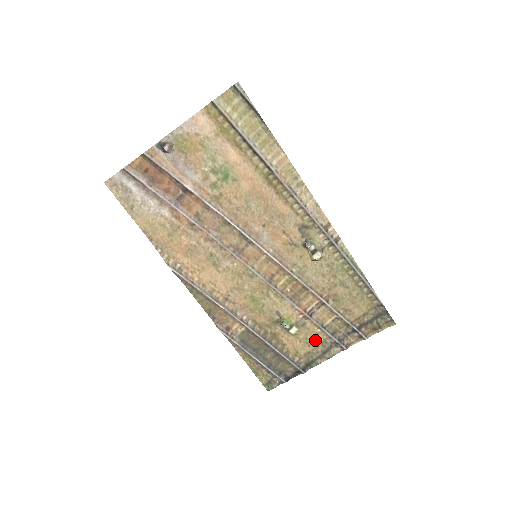
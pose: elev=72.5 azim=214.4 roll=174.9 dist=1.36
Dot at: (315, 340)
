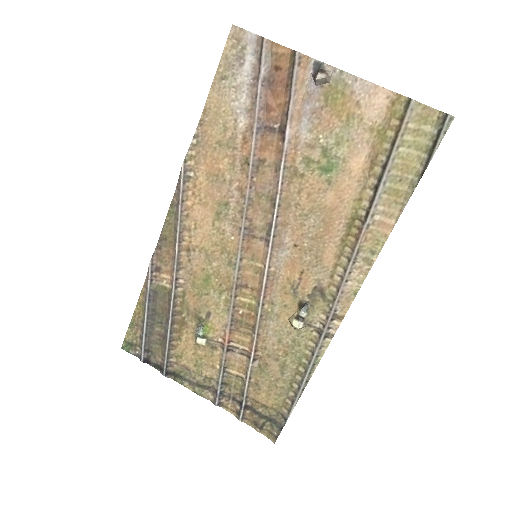
Dot at: (205, 368)
